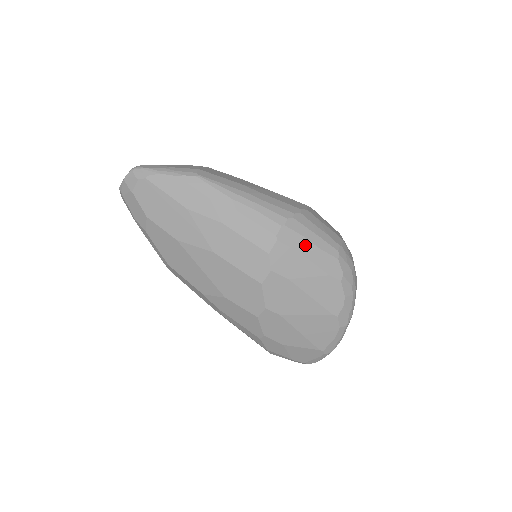
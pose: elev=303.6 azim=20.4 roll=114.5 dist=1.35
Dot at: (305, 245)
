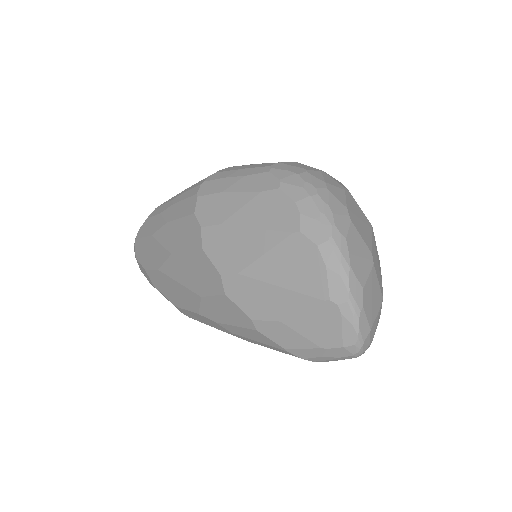
Dot at: (227, 183)
